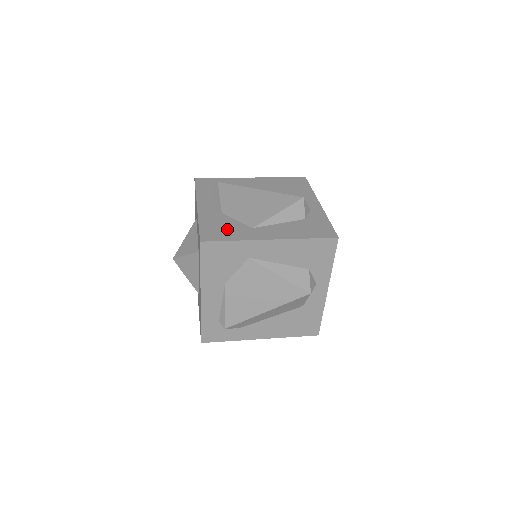
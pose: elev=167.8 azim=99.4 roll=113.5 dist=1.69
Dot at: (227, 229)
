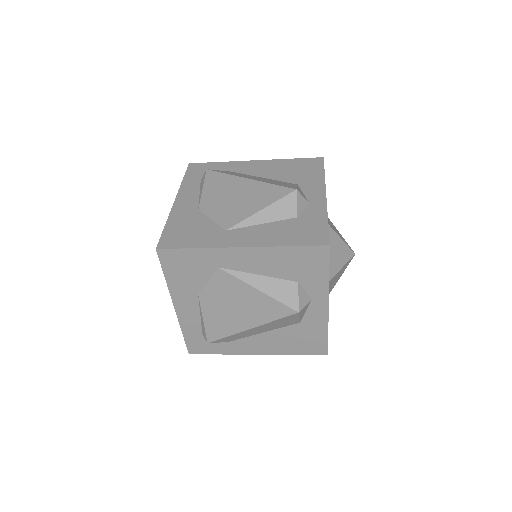
Dot at: (194, 232)
